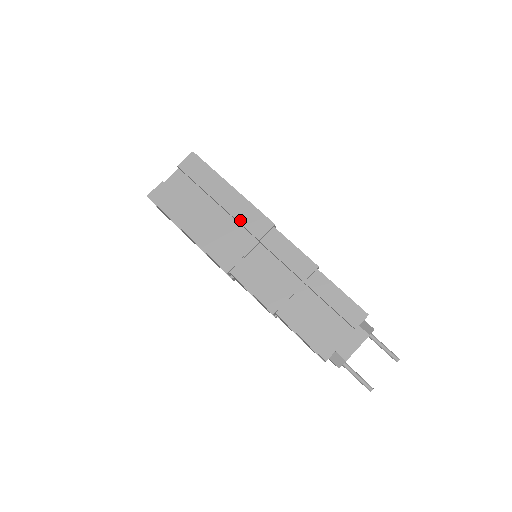
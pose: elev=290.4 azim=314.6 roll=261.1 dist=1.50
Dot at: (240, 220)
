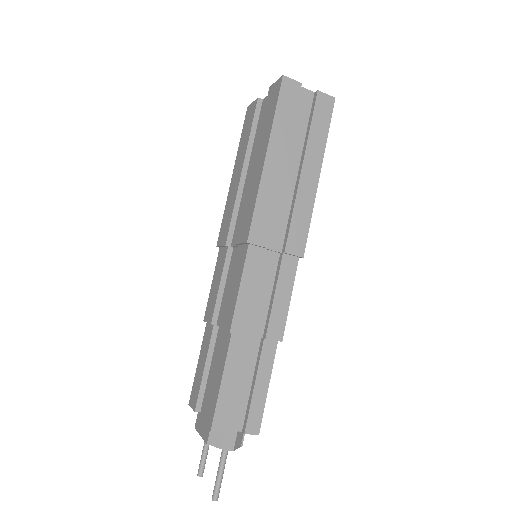
Dot at: (245, 205)
